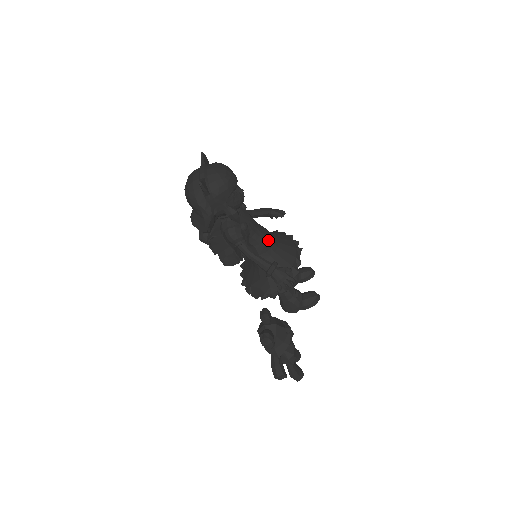
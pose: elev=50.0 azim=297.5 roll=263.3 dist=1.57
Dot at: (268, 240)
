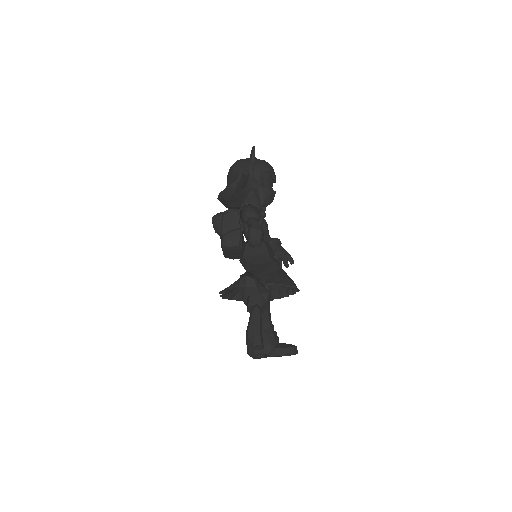
Dot at: occluded
